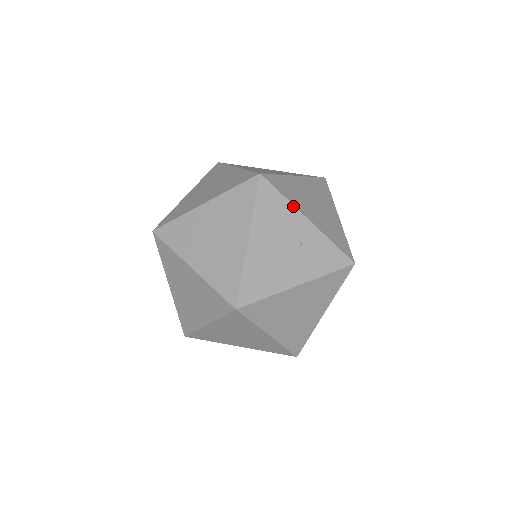
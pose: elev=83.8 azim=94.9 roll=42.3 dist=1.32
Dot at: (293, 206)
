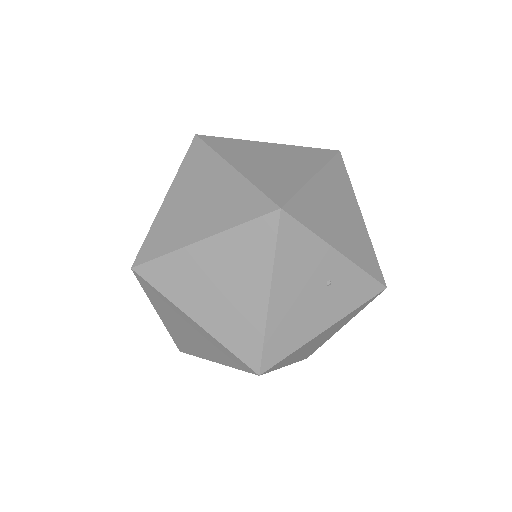
Dot at: (321, 240)
